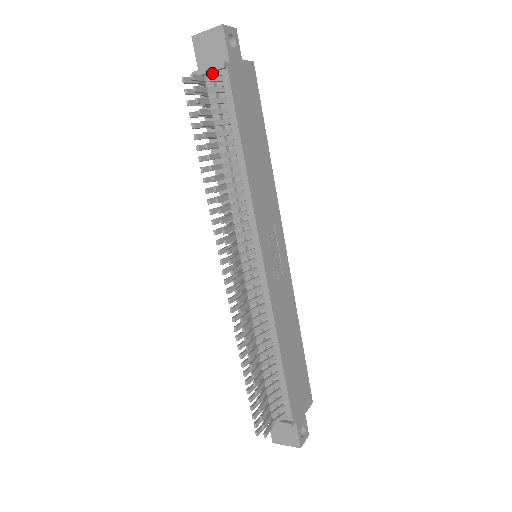
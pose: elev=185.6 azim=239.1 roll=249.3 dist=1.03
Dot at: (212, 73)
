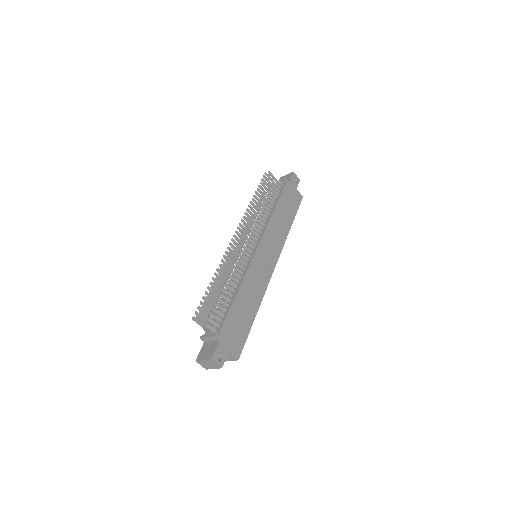
Dot at: (280, 183)
